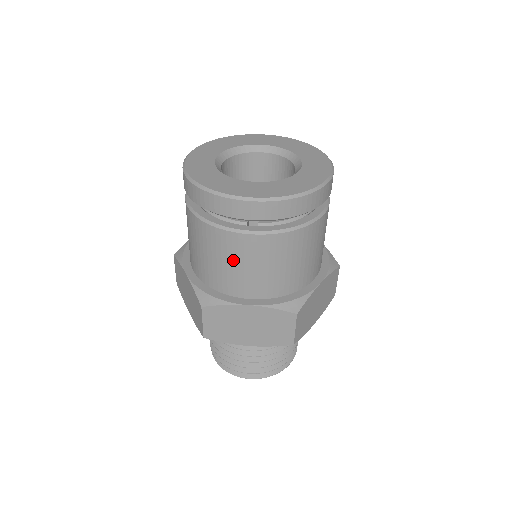
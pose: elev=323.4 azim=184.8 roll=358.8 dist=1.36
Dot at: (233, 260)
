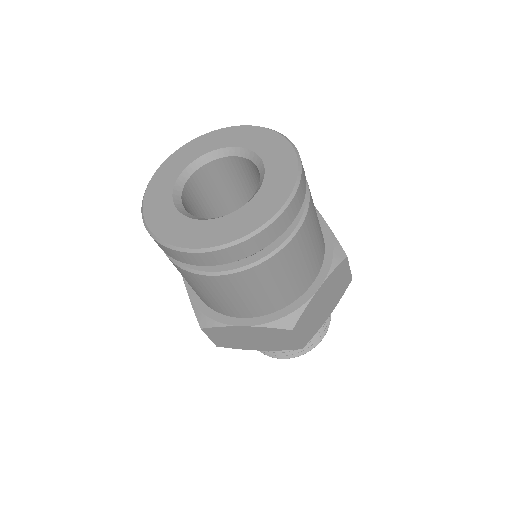
Dot at: occluded
